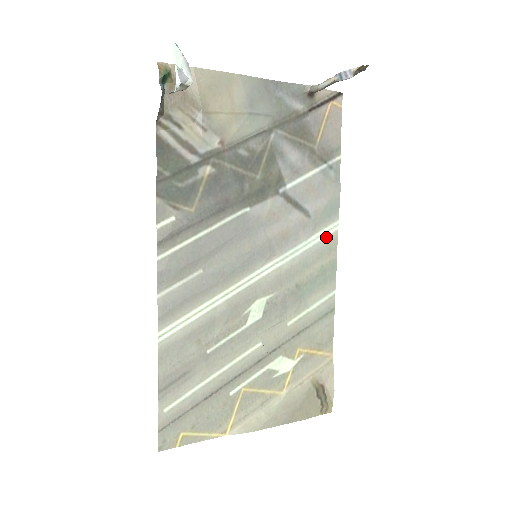
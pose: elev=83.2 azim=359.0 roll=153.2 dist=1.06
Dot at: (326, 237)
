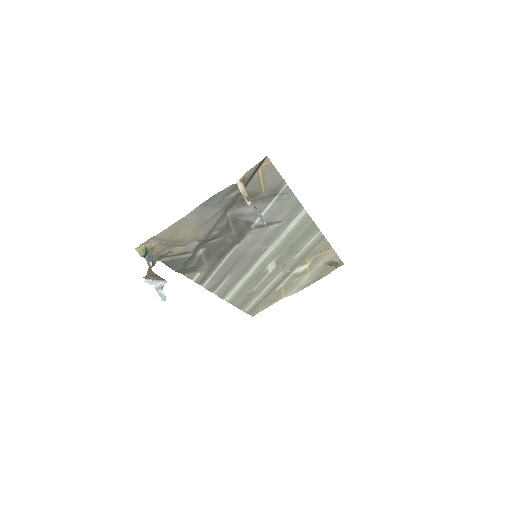
Dot at: (299, 220)
